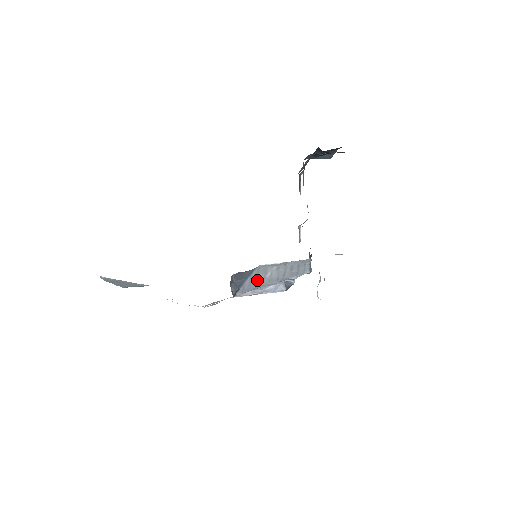
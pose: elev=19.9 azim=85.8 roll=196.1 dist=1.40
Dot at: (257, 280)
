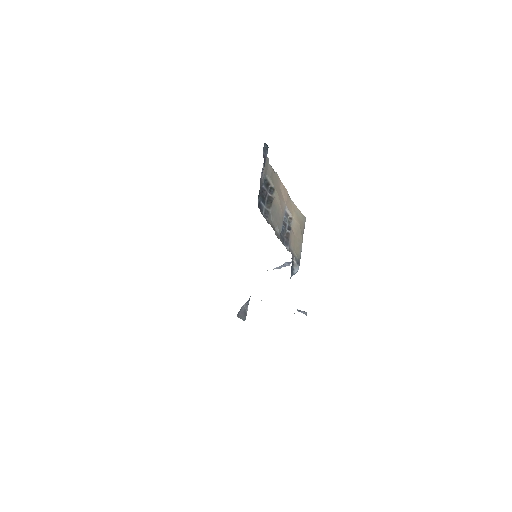
Dot at: occluded
